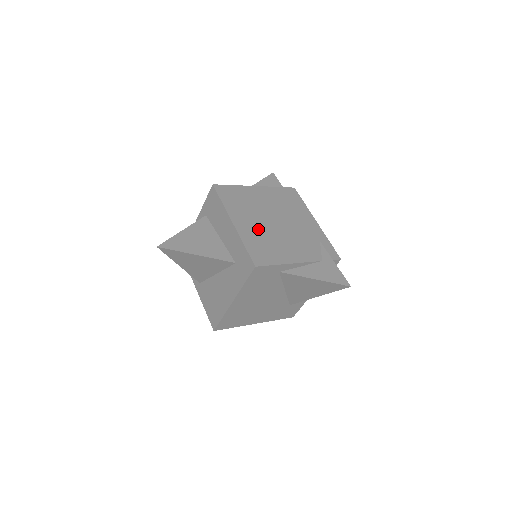
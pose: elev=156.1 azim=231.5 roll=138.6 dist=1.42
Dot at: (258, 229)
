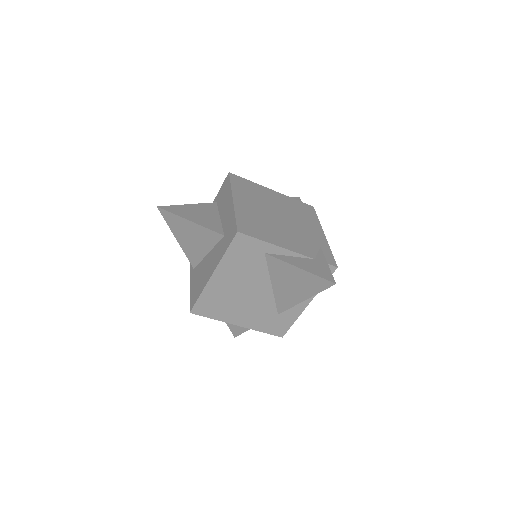
Dot at: (257, 213)
